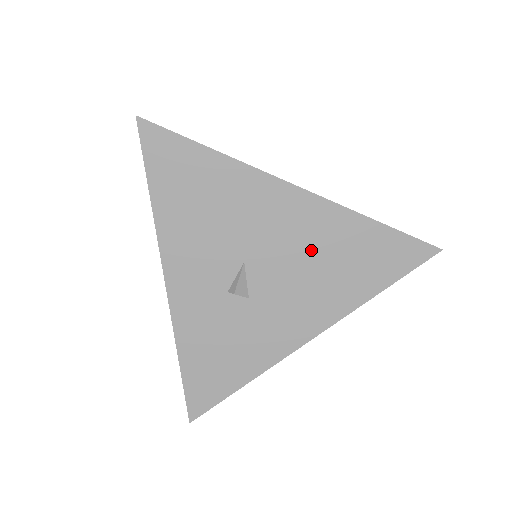
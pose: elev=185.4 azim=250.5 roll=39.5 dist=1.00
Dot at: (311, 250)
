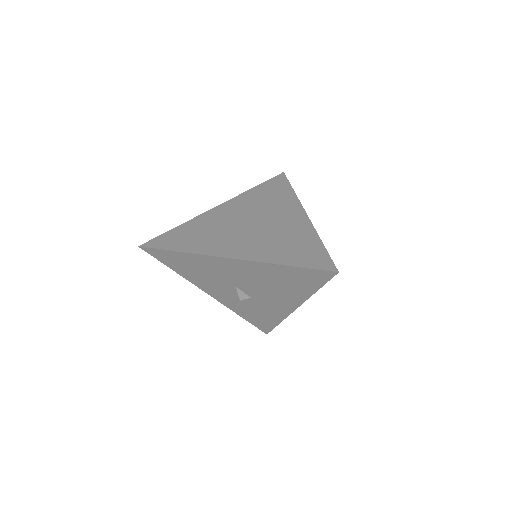
Dot at: (263, 280)
